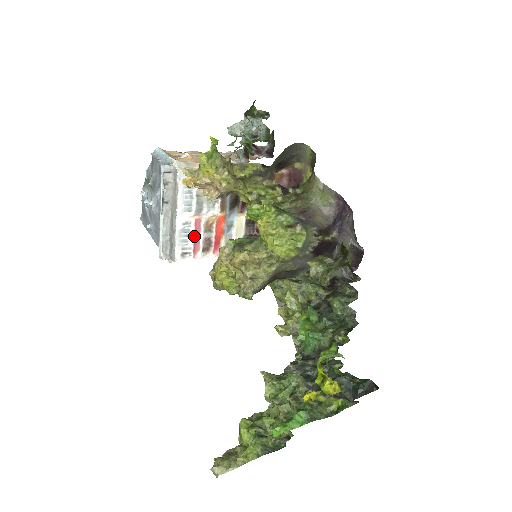
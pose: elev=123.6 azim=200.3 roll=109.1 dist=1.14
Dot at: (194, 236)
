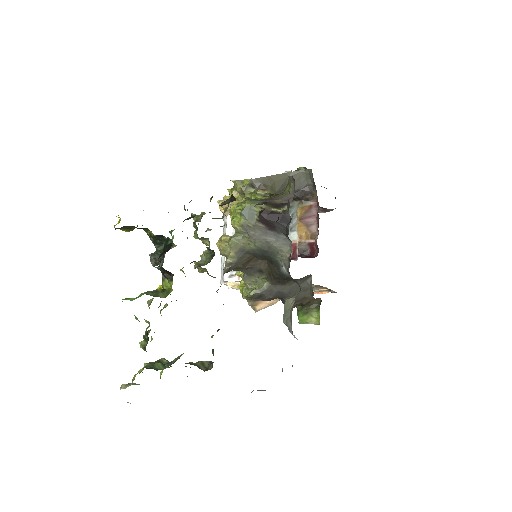
Dot at: occluded
